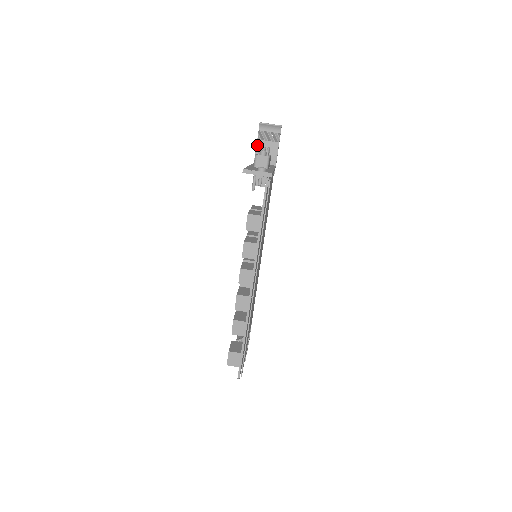
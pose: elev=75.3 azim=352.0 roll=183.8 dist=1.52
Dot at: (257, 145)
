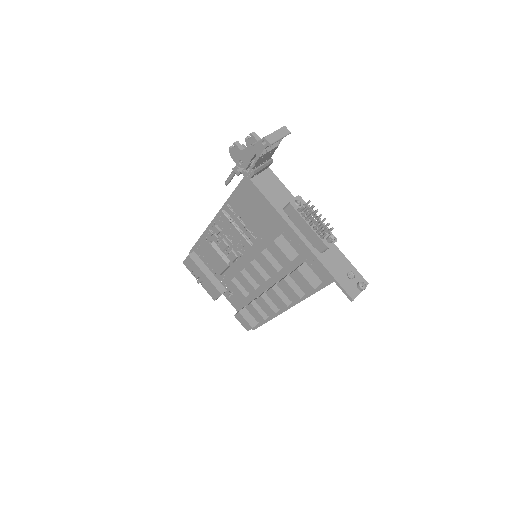
Dot at: (257, 162)
